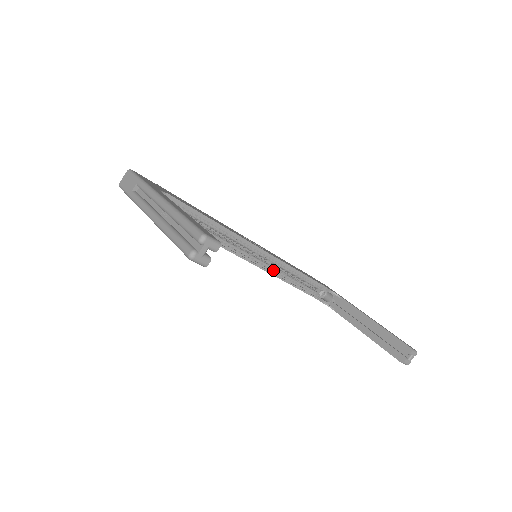
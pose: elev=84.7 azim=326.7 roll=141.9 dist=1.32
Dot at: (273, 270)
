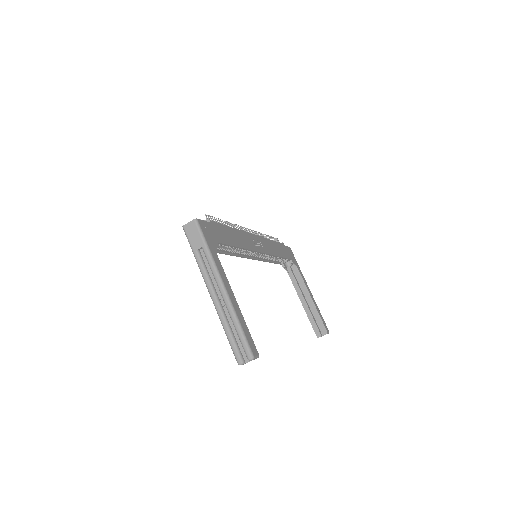
Dot at: (262, 256)
